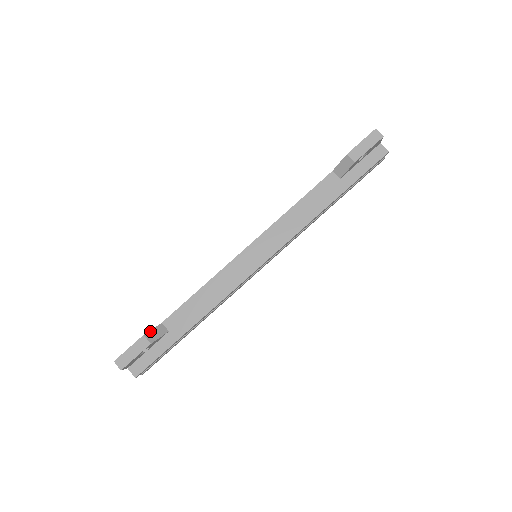
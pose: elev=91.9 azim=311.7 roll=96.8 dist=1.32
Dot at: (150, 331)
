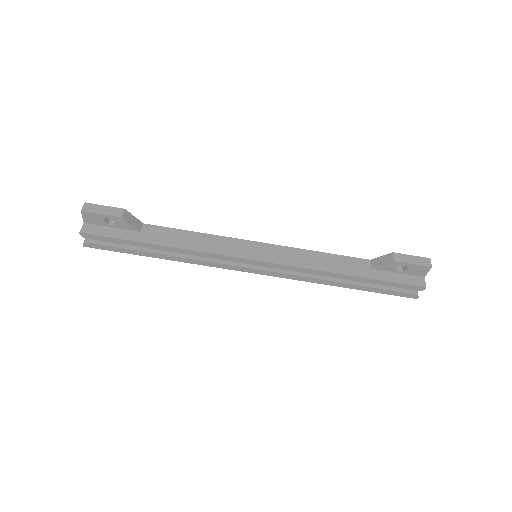
Dot at: (131, 214)
